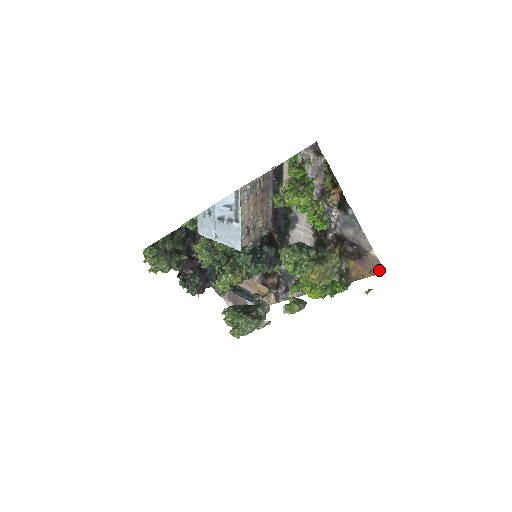
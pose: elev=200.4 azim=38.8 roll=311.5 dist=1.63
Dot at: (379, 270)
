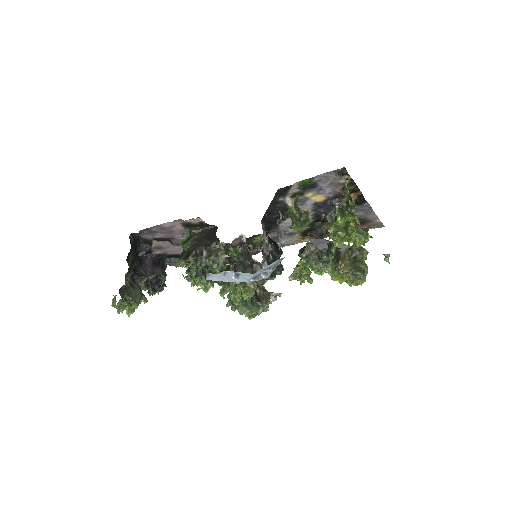
Dot at: (379, 227)
